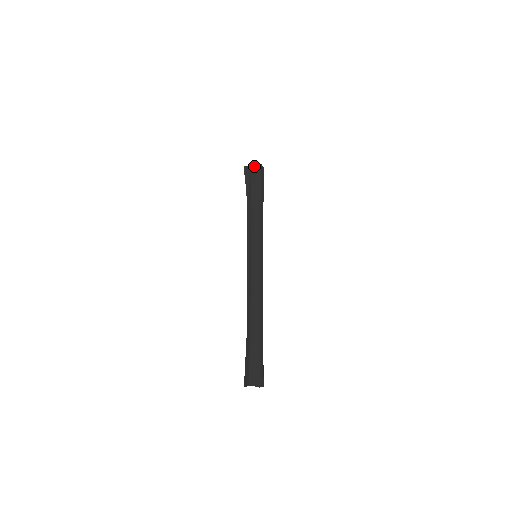
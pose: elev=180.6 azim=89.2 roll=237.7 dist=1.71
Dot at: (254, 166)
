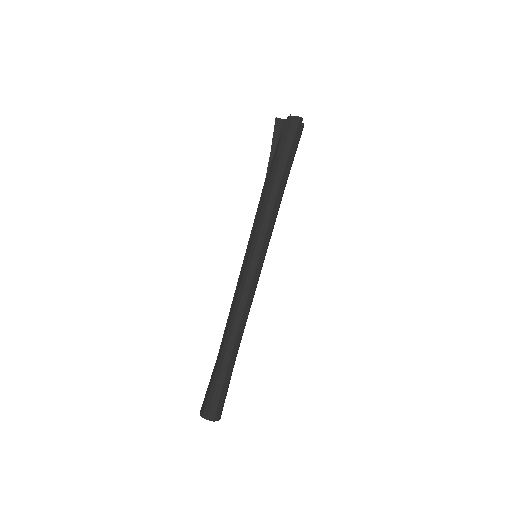
Dot at: (289, 121)
